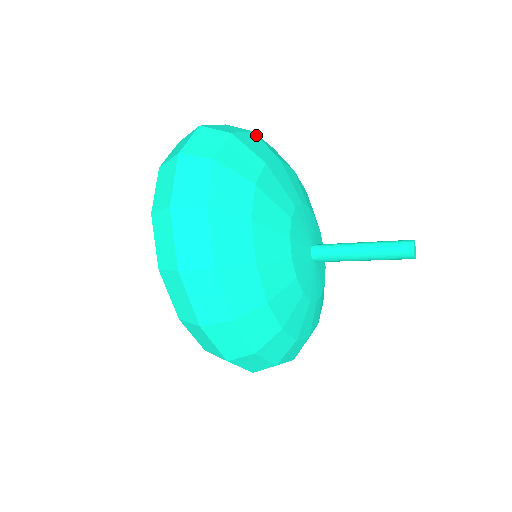
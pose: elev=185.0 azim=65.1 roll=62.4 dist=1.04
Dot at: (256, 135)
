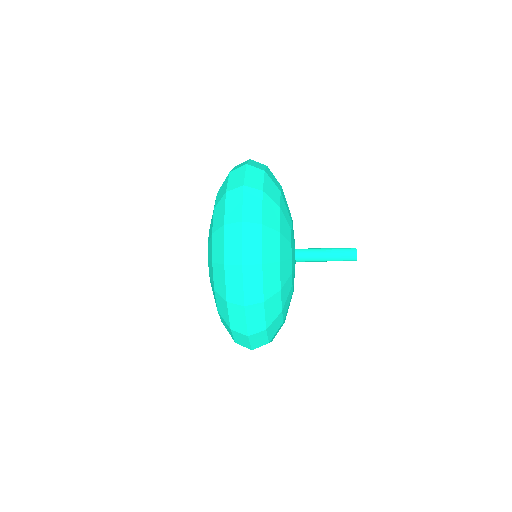
Dot at: occluded
